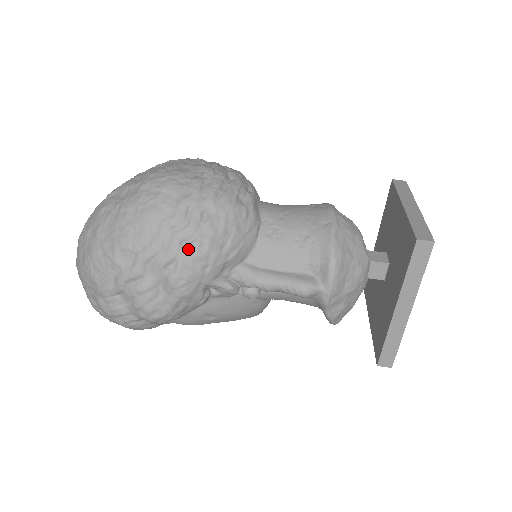
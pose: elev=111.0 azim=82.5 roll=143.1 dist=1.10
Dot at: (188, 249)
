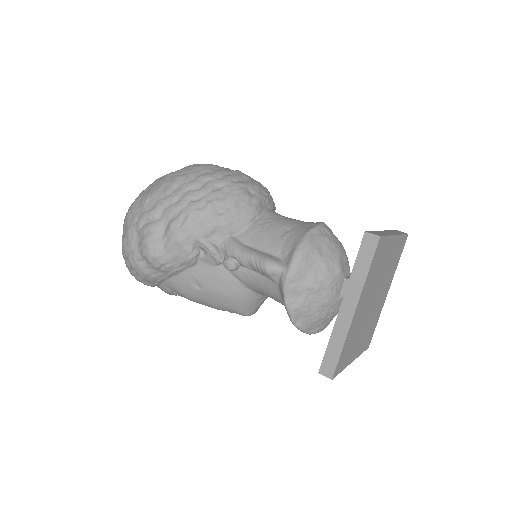
Dot at: (192, 204)
